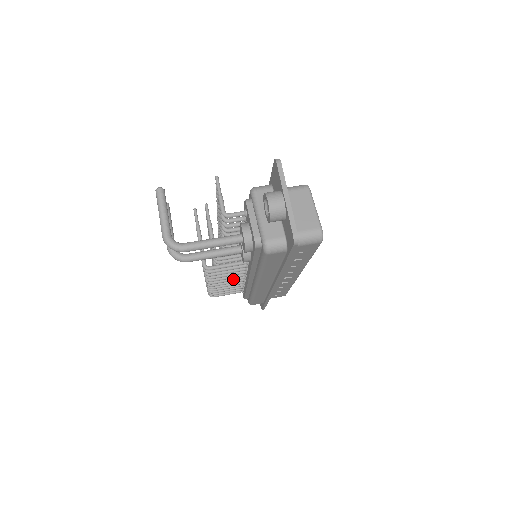
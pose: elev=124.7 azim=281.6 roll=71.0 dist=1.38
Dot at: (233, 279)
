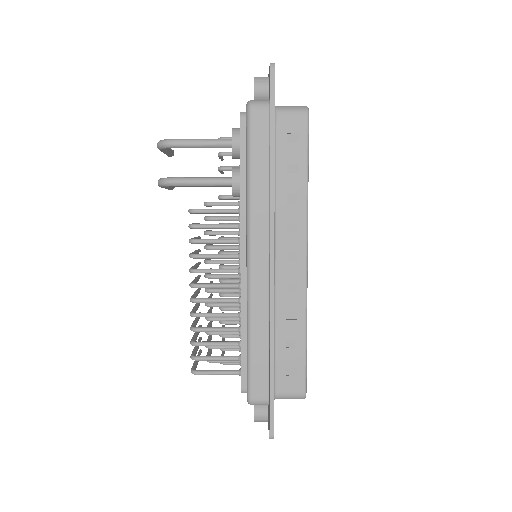
Dot at: (224, 284)
